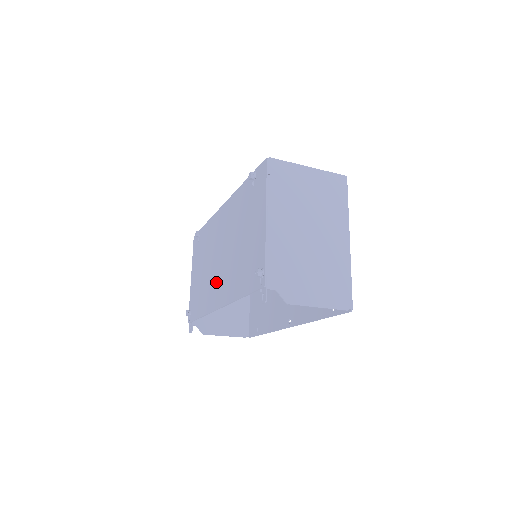
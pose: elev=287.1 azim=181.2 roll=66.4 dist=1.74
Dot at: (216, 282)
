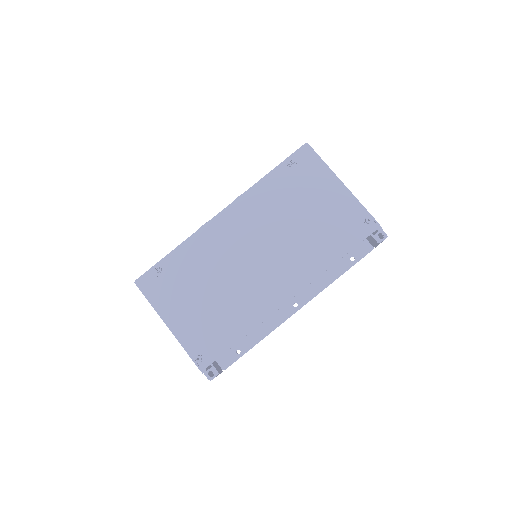
Dot at: (265, 281)
